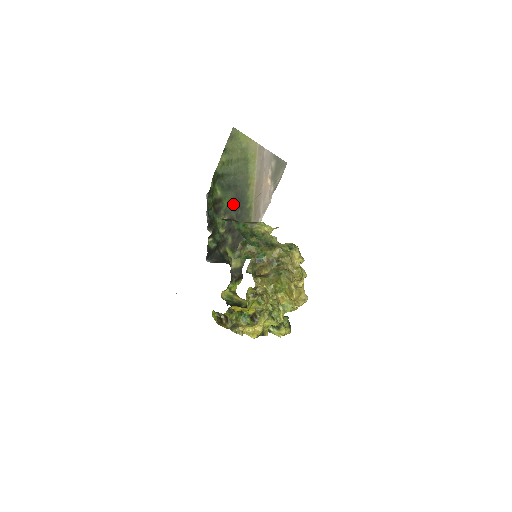
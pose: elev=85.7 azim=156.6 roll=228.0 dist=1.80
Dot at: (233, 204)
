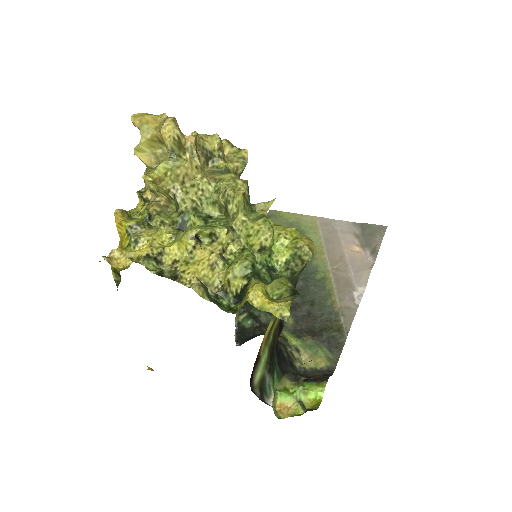
Dot at: occluded
